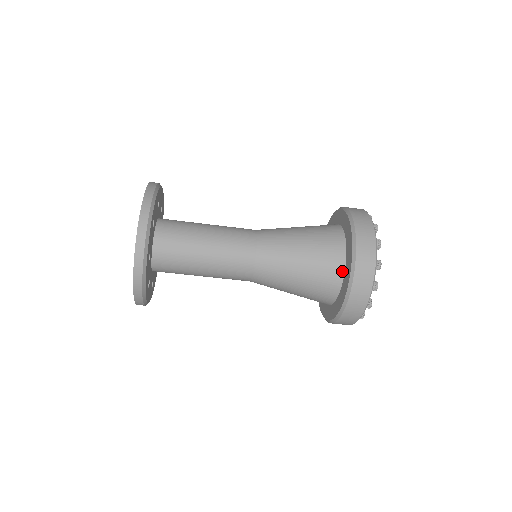
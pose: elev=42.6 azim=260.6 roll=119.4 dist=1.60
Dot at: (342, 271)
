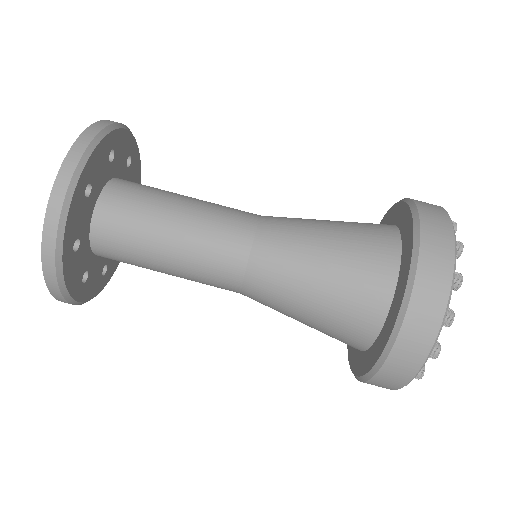
Dot at: (393, 227)
